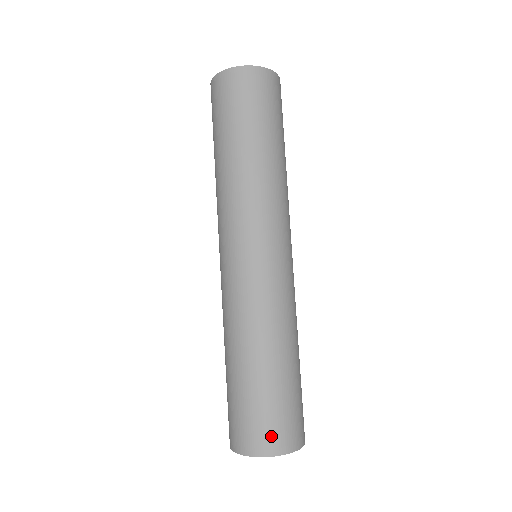
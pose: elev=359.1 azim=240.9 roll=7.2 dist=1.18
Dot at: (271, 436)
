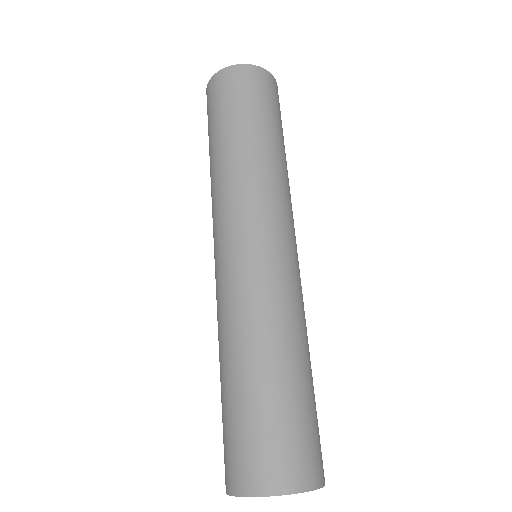
Dot at: (238, 468)
